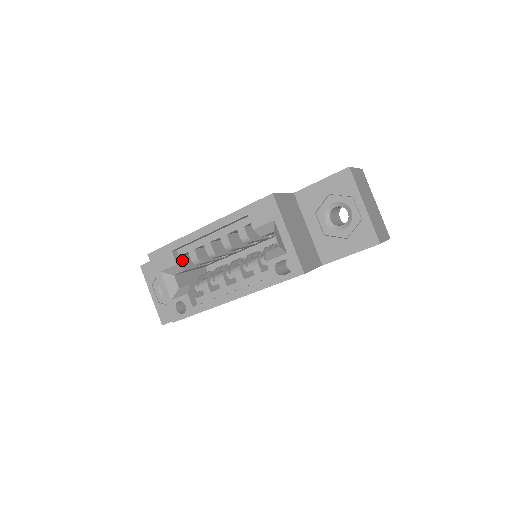
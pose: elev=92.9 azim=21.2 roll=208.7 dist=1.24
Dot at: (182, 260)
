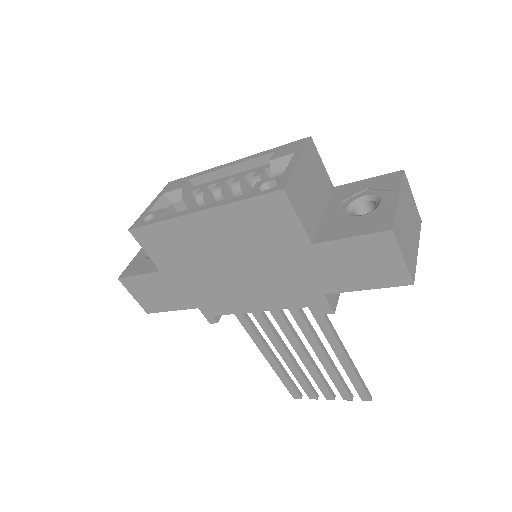
Dot at: (189, 196)
